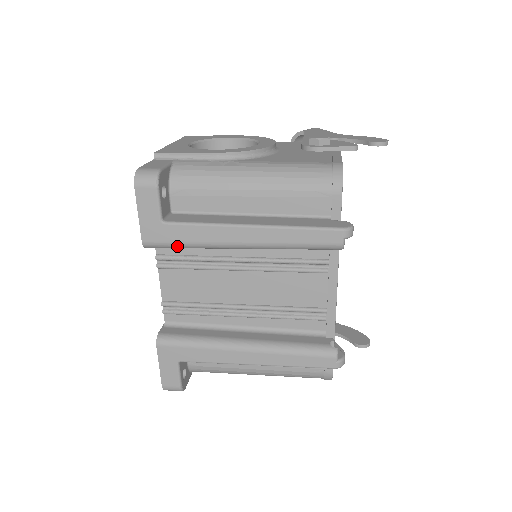
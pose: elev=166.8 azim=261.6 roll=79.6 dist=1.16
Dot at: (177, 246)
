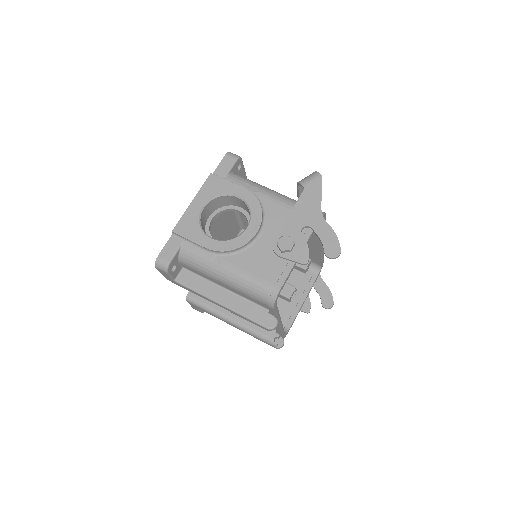
Dot at: occluded
